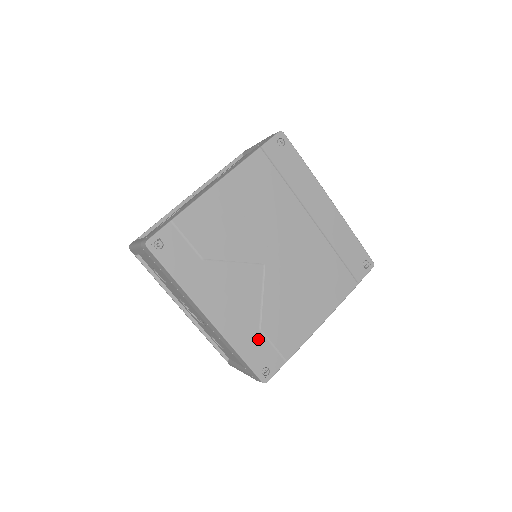
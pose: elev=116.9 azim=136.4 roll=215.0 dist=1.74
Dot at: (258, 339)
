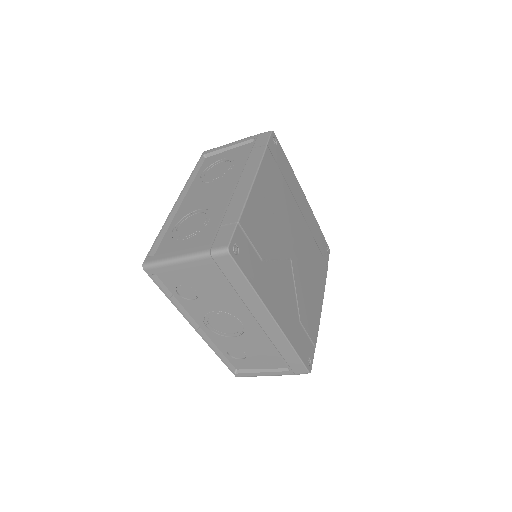
Dot at: (301, 332)
